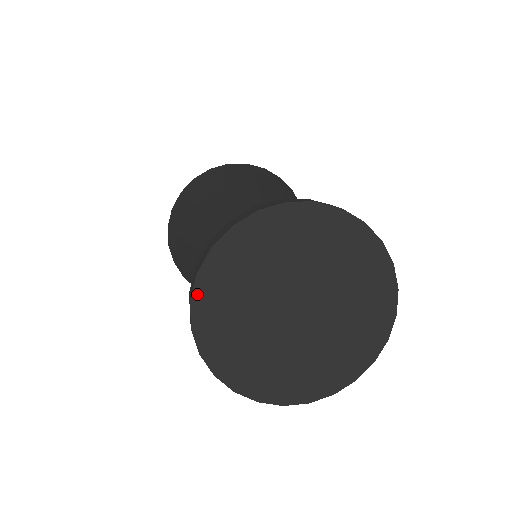
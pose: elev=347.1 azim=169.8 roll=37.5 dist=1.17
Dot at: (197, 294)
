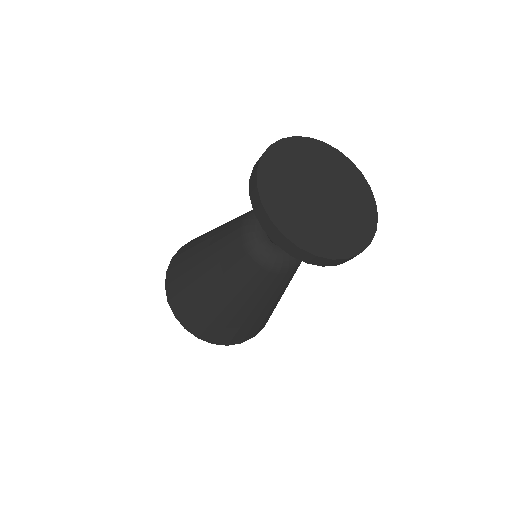
Dot at: (282, 230)
